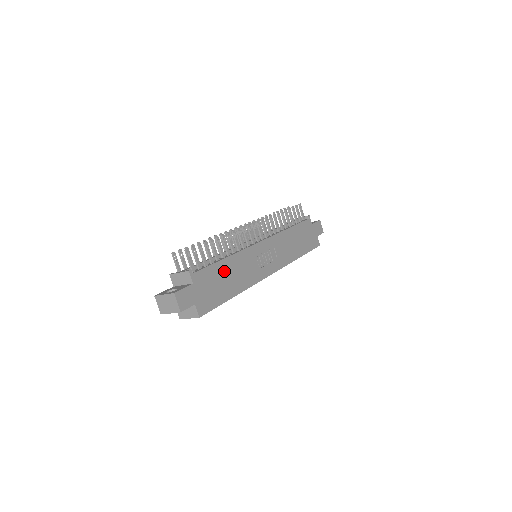
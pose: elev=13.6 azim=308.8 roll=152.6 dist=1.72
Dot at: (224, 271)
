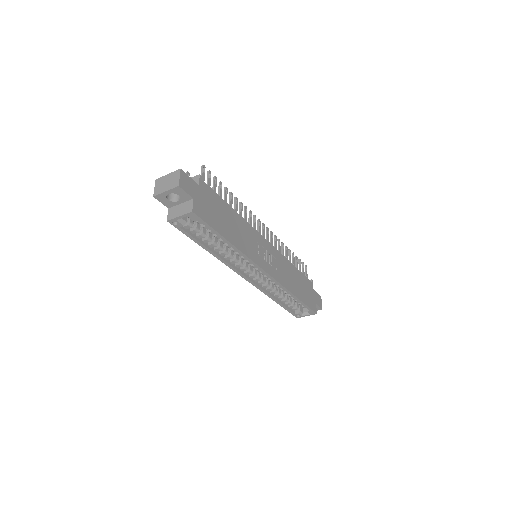
Dot at: (228, 214)
